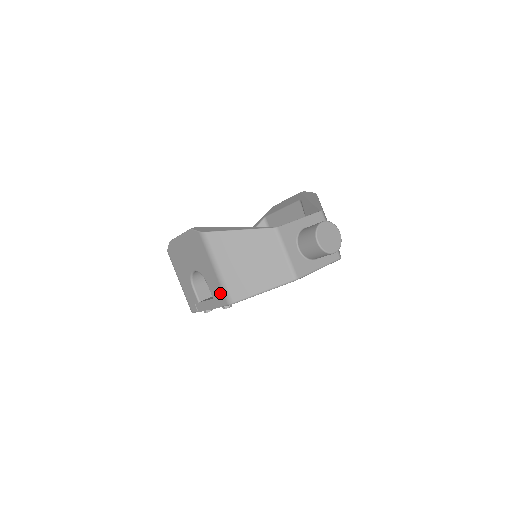
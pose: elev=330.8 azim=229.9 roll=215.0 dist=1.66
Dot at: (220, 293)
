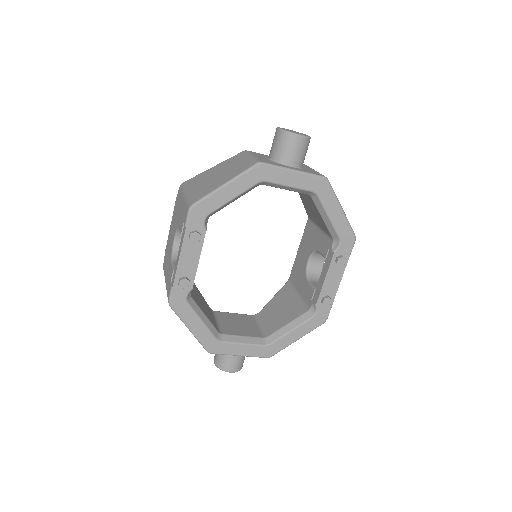
Dot at: (185, 212)
